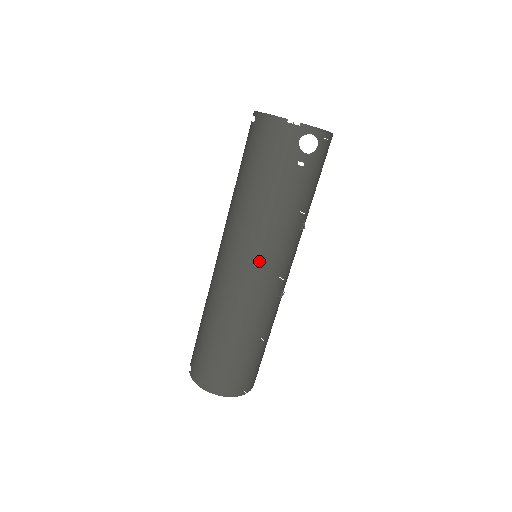
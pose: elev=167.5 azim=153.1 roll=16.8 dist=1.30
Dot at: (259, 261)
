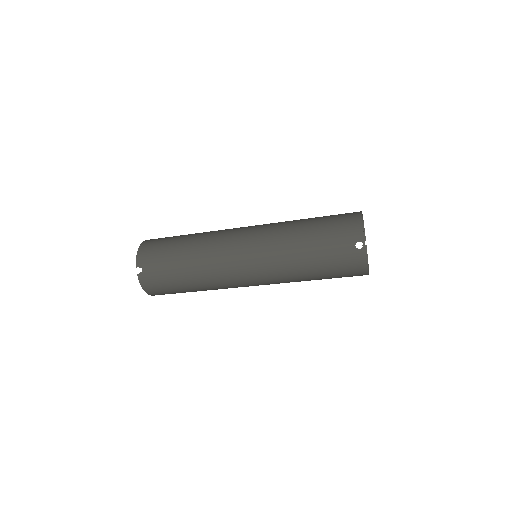
Dot at: (264, 284)
